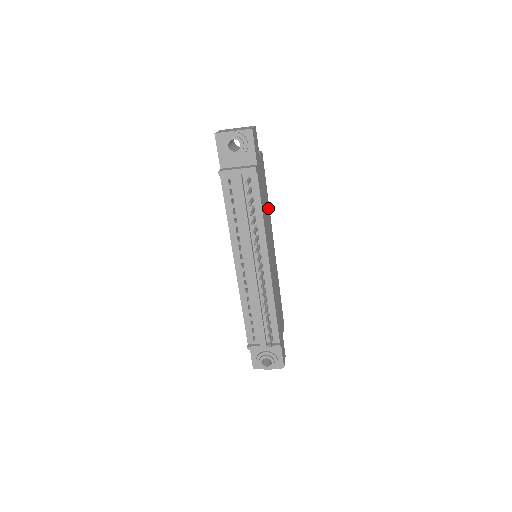
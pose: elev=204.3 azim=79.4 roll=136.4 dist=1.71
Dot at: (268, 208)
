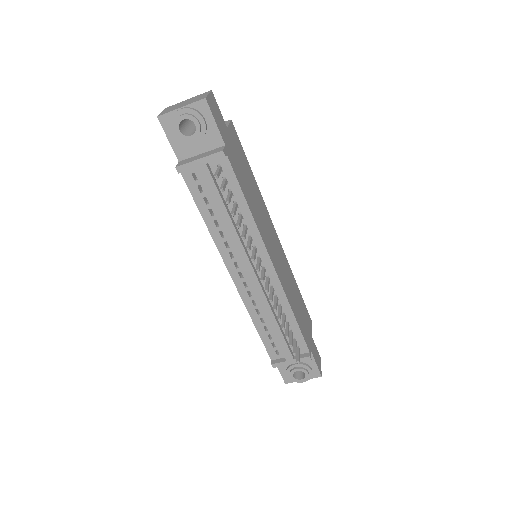
Dot at: (257, 192)
